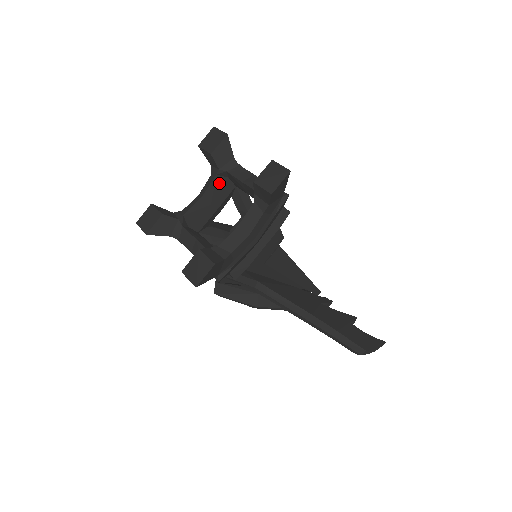
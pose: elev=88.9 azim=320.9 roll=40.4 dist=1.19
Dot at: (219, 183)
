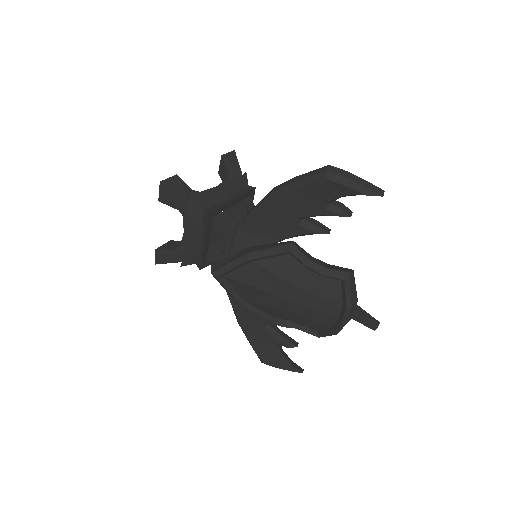
Dot at: occluded
